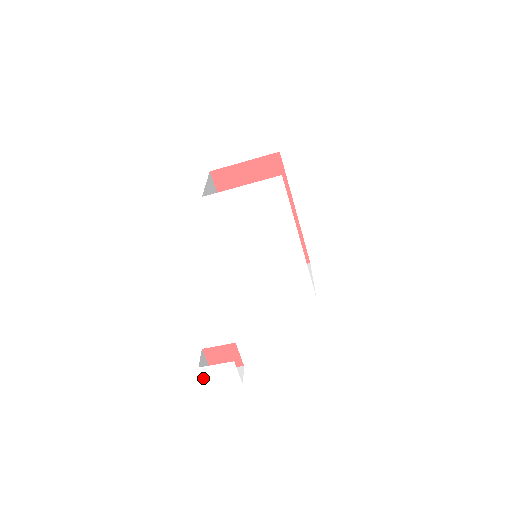
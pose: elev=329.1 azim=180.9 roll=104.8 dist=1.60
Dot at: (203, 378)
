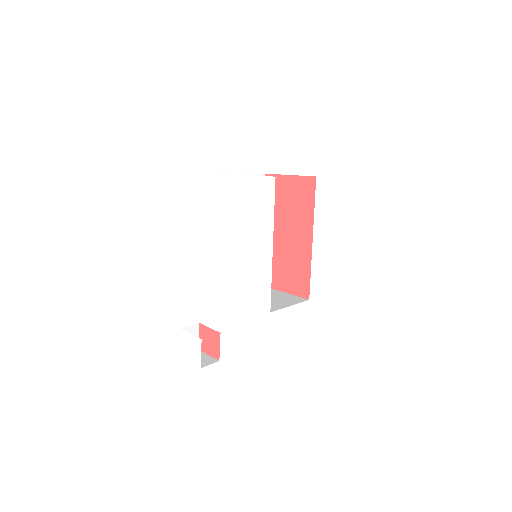
Dot at: (180, 341)
